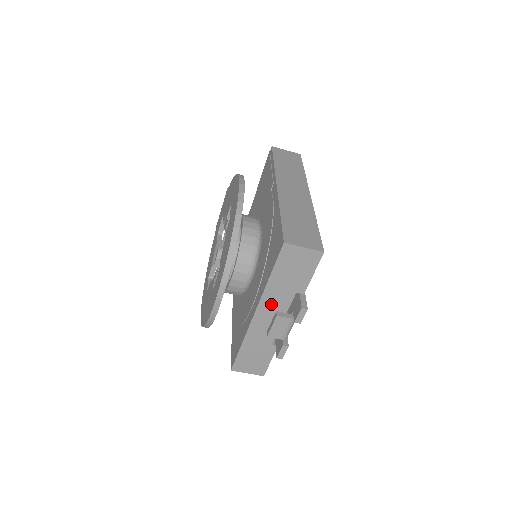
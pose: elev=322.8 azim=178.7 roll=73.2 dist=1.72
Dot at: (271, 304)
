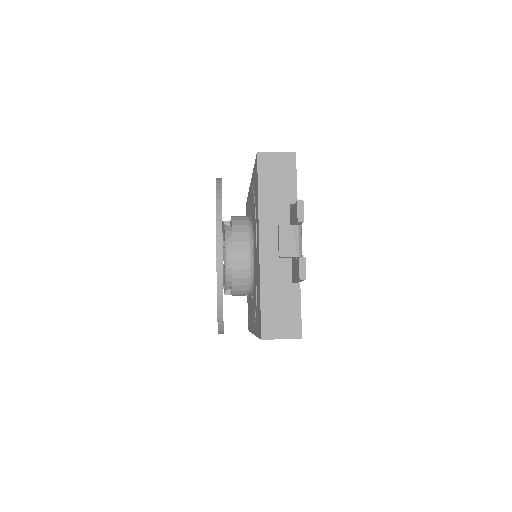
Dot at: (271, 225)
